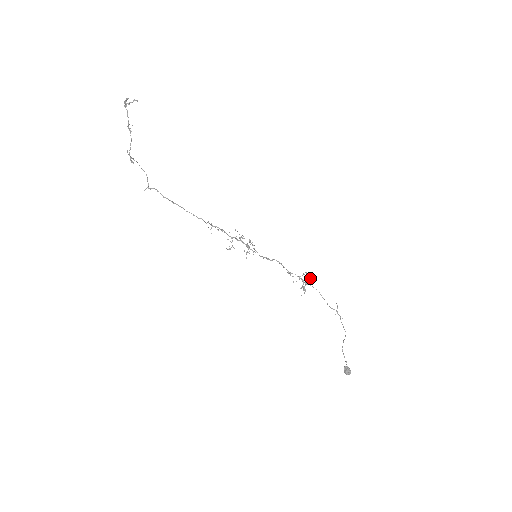
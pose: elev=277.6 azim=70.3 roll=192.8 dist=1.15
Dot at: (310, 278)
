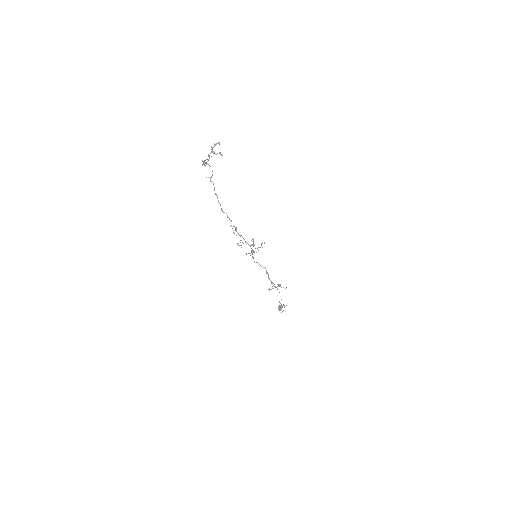
Dot at: occluded
